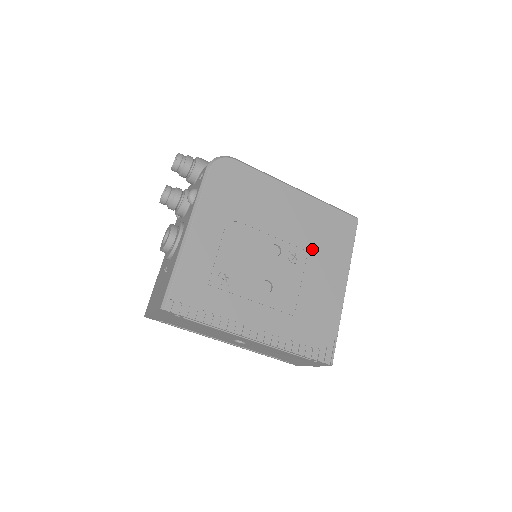
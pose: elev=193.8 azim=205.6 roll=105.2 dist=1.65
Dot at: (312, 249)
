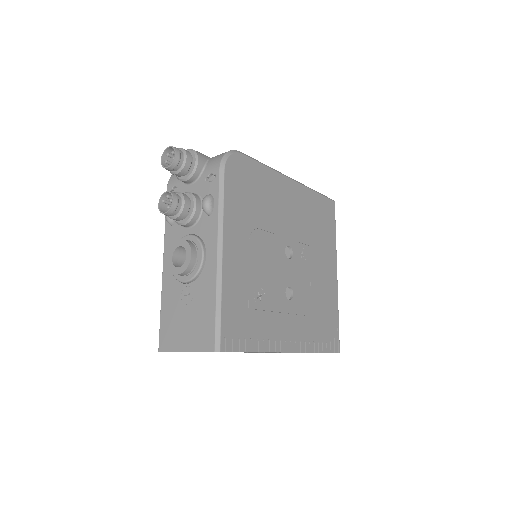
Dot at: (312, 242)
